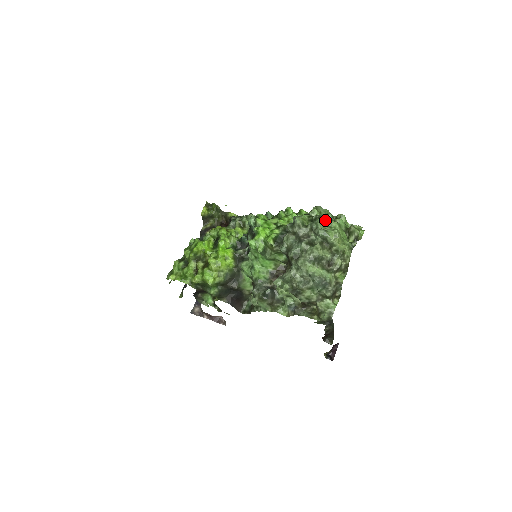
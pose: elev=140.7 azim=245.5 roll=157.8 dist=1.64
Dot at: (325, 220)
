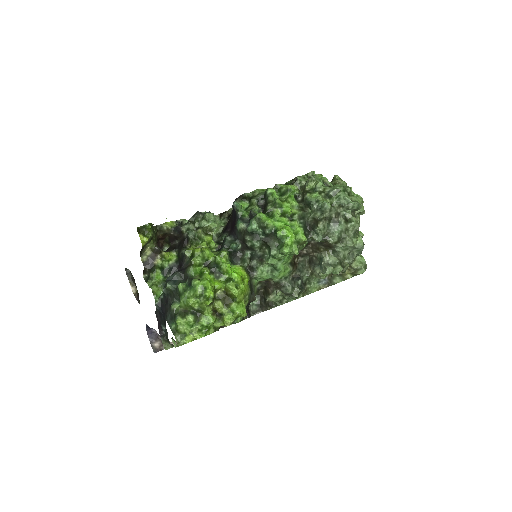
Dot at: (347, 191)
